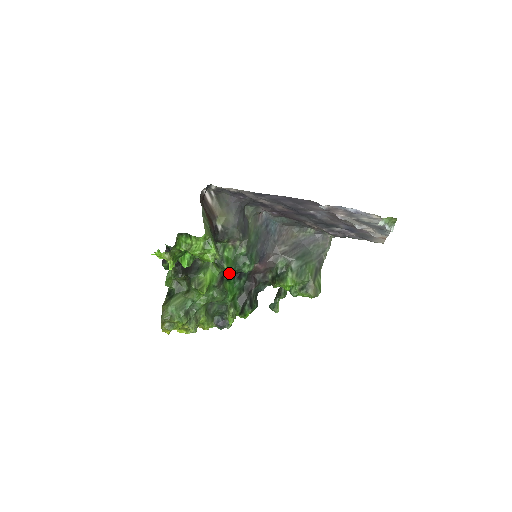
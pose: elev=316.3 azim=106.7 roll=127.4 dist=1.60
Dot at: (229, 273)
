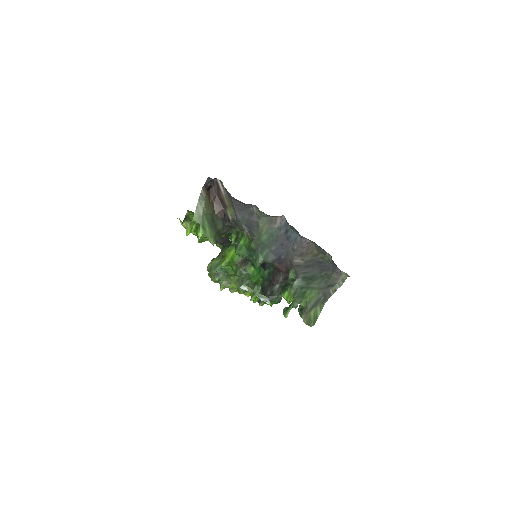
Dot at: occluded
